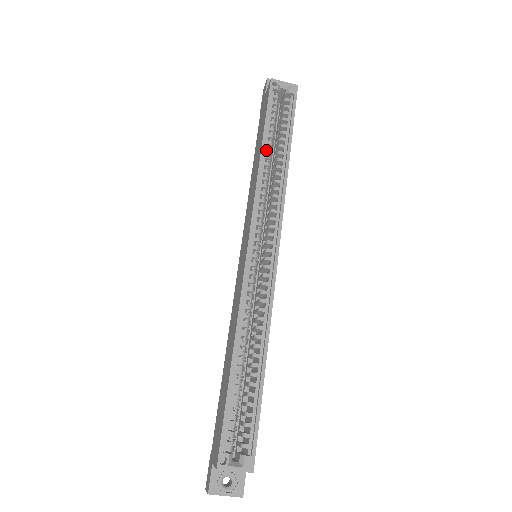
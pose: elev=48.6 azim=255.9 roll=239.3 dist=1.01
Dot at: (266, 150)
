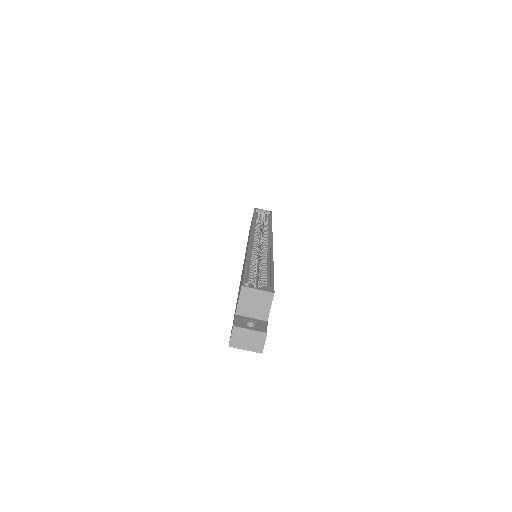
Dot at: (256, 221)
